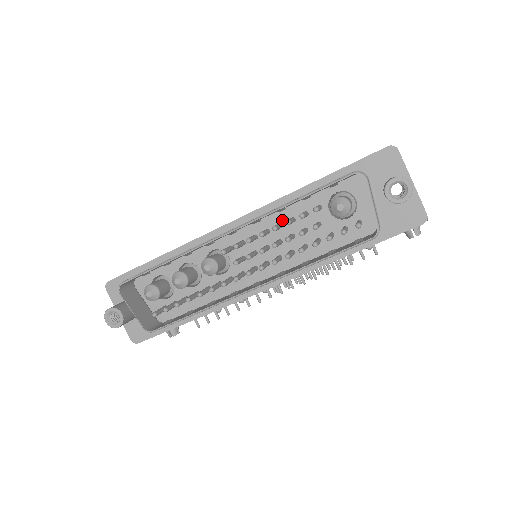
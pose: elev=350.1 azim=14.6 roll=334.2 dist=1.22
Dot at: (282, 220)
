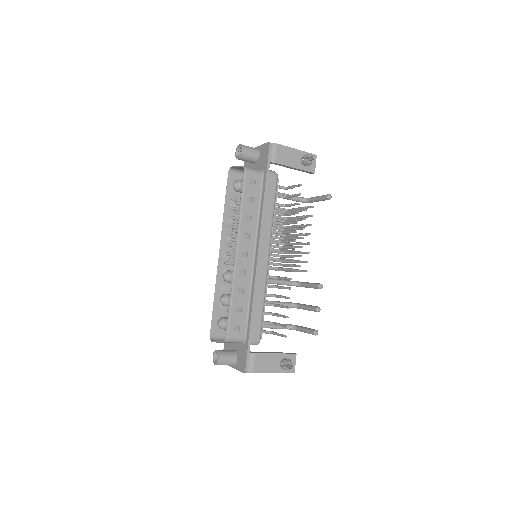
Dot at: occluded
